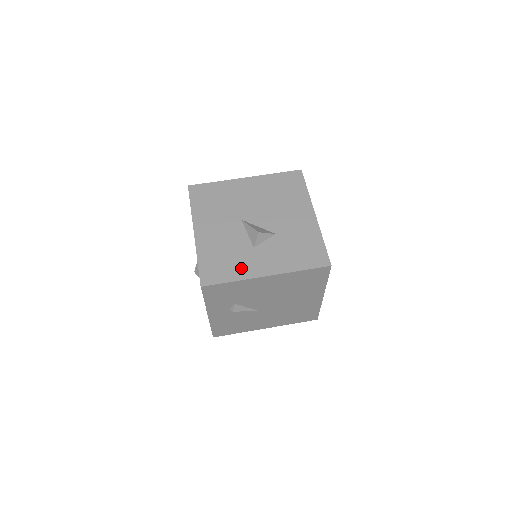
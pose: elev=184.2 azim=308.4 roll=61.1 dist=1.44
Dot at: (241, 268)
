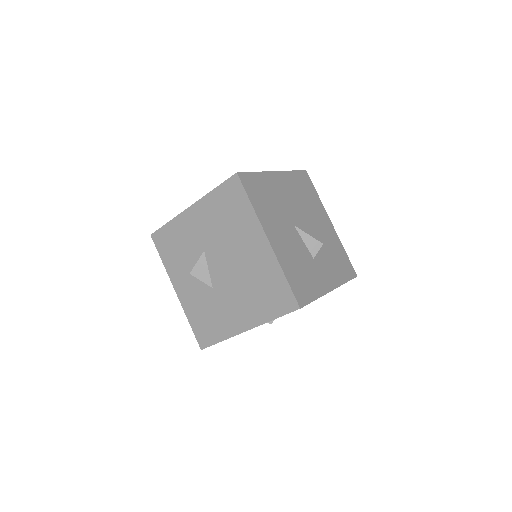
Dot at: (316, 283)
